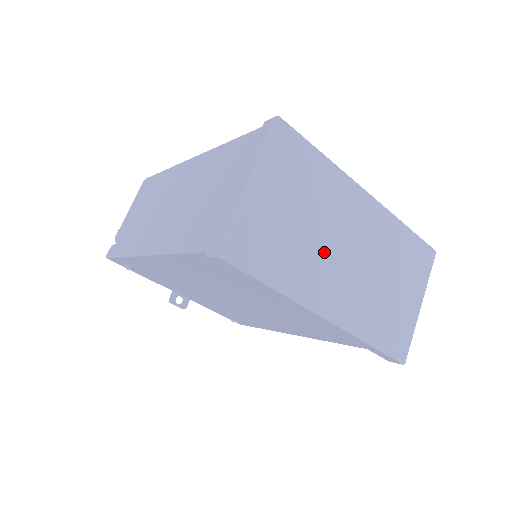
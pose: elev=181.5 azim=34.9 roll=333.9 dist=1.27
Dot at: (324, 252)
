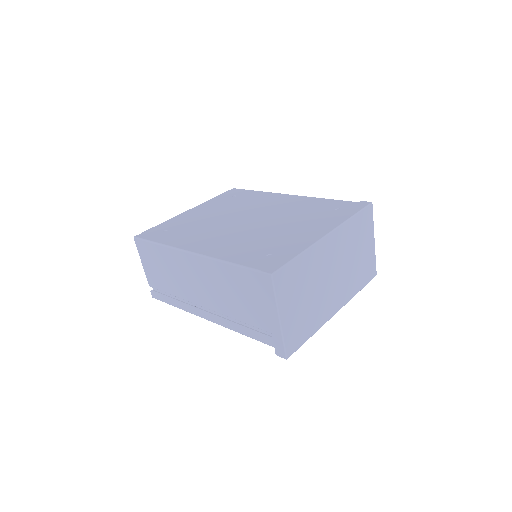
Dot at: (323, 292)
